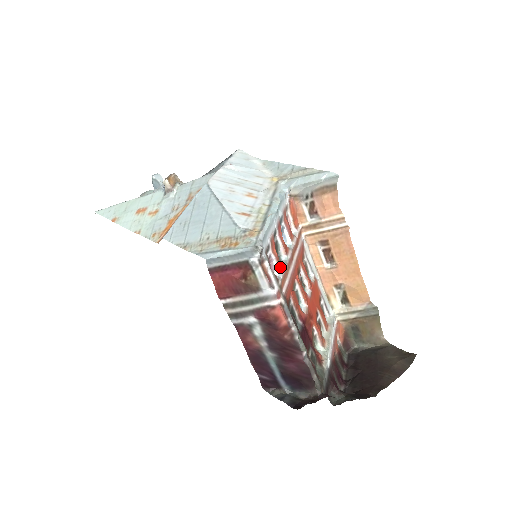
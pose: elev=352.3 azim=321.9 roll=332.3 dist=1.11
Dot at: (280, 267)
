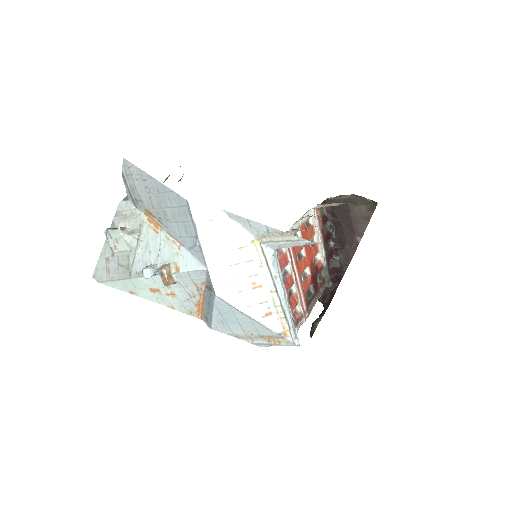
Dot at: (297, 302)
